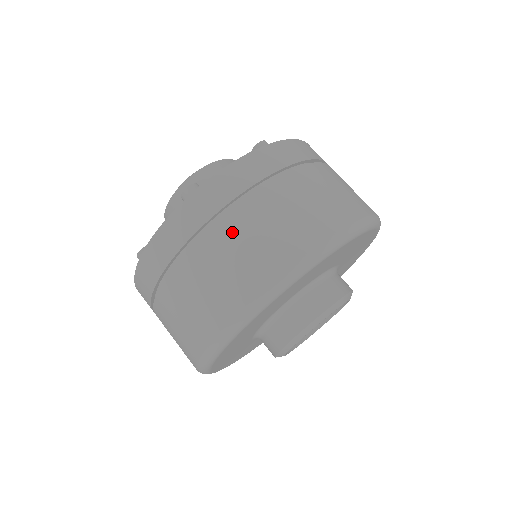
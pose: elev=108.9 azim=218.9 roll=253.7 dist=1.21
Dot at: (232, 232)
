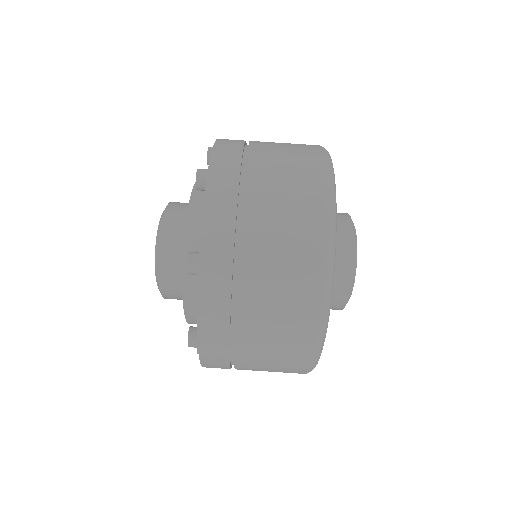
Dot at: (259, 262)
